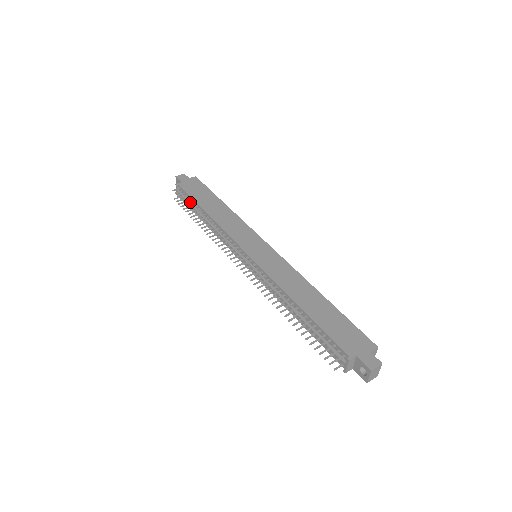
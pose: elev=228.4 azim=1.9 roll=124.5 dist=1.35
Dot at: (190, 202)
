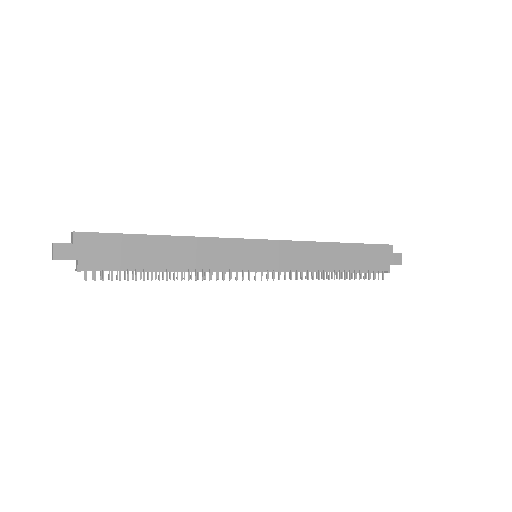
Dot at: (122, 269)
